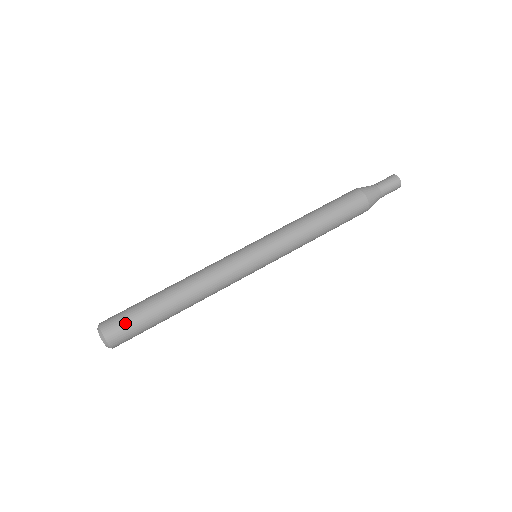
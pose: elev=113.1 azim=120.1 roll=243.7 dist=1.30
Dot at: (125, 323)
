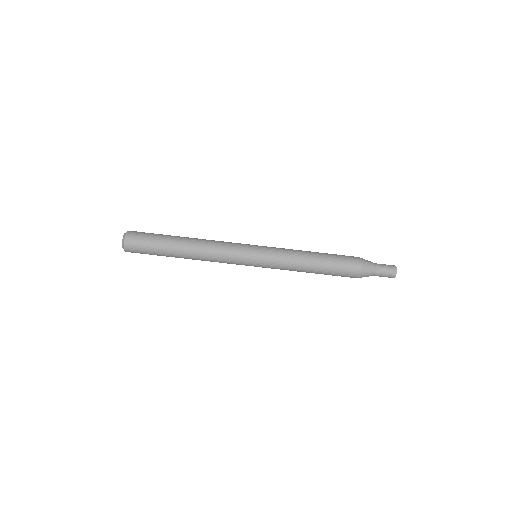
Dot at: (143, 237)
